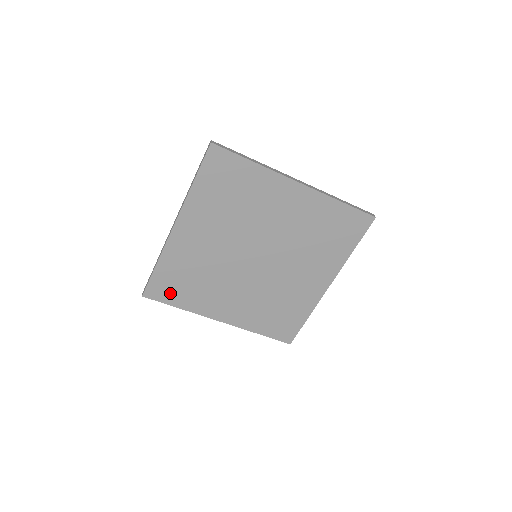
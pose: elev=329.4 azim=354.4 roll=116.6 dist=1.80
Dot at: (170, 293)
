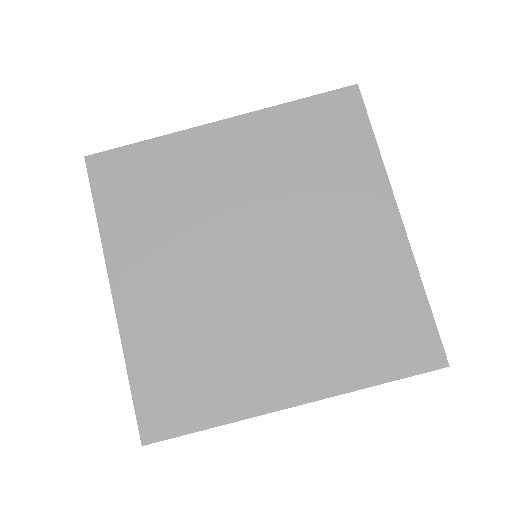
Dot at: (115, 187)
